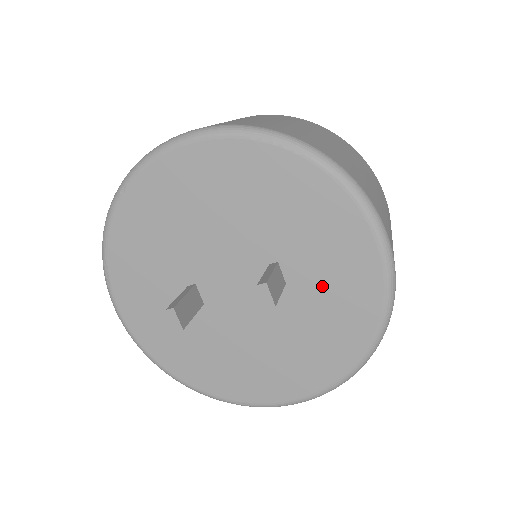
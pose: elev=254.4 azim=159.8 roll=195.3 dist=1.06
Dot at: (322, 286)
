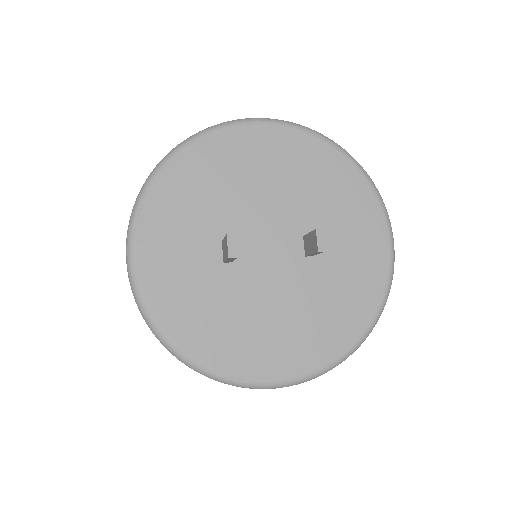
Dot at: (342, 263)
